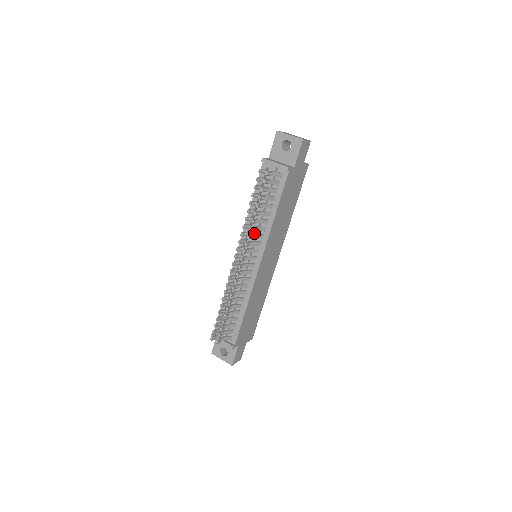
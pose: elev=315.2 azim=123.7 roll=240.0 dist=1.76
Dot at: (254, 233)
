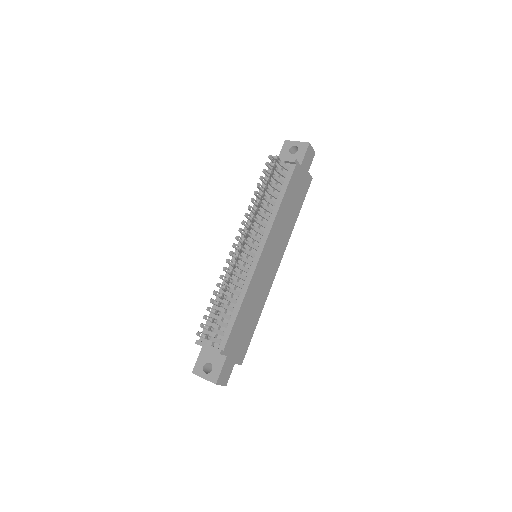
Dot at: occluded
